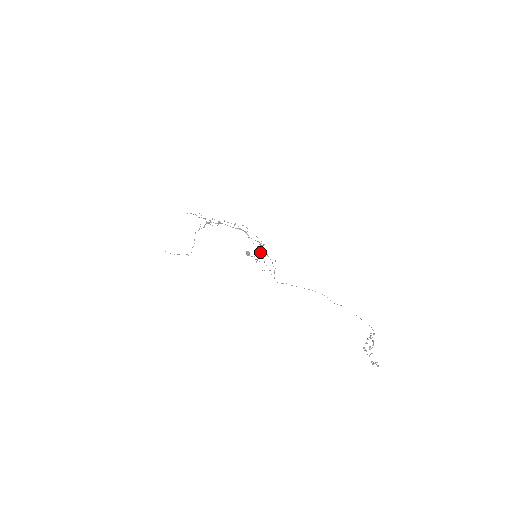
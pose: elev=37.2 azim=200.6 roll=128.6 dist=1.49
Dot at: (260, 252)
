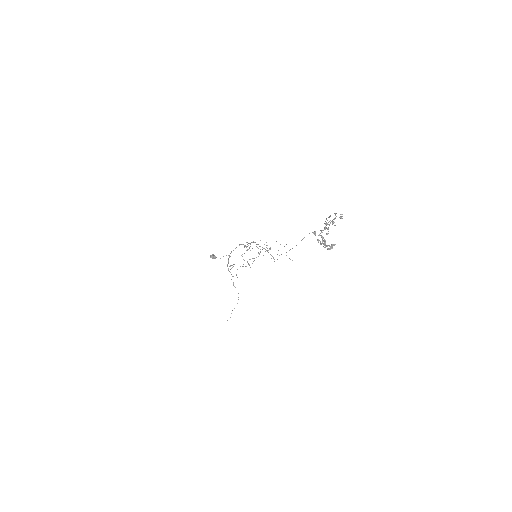
Dot at: (248, 249)
